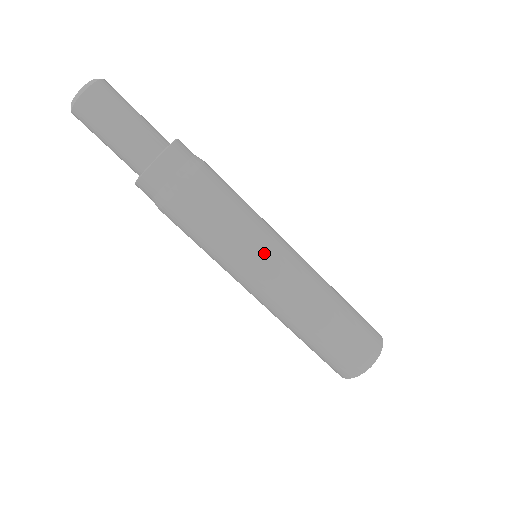
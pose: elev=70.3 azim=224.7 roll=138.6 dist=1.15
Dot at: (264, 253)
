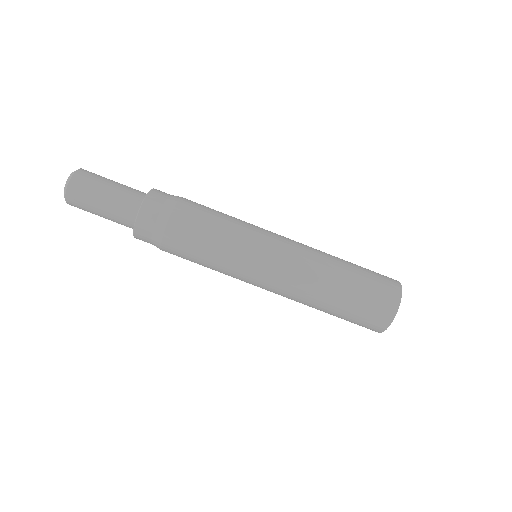
Dot at: (259, 241)
